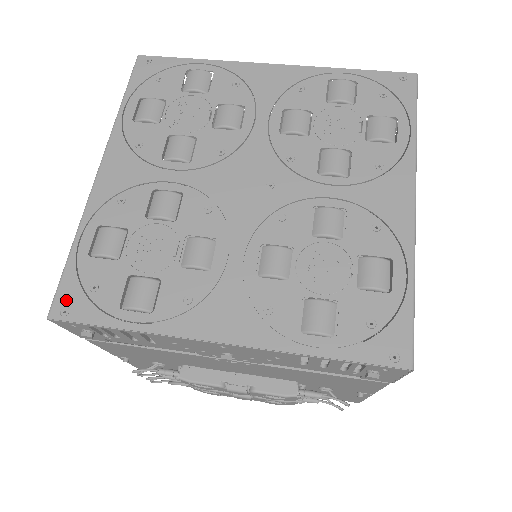
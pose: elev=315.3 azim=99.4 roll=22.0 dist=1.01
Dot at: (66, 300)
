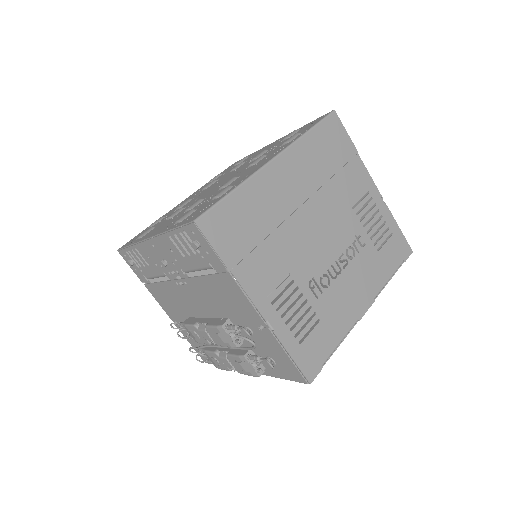
Dot at: (127, 243)
